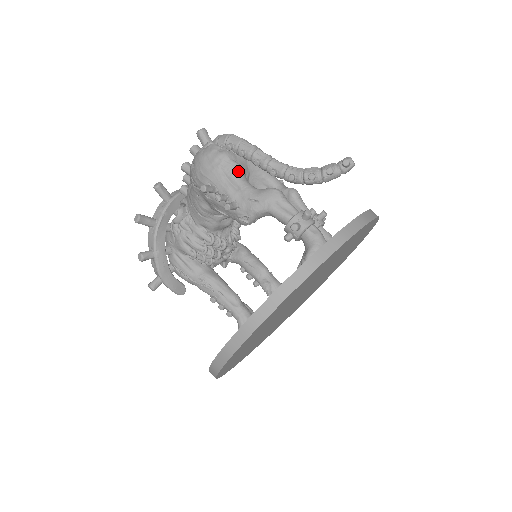
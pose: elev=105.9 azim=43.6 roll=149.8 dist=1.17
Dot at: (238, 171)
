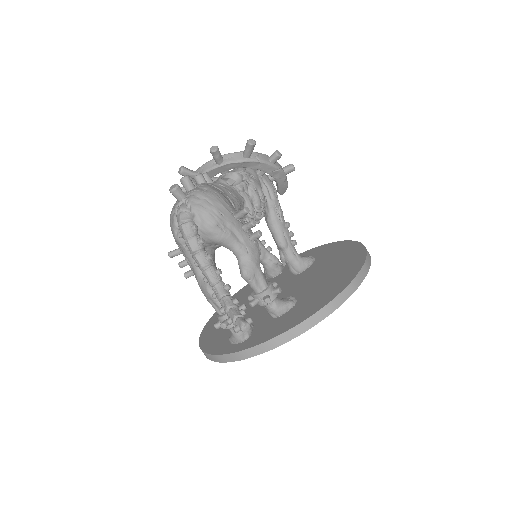
Dot at: (189, 256)
